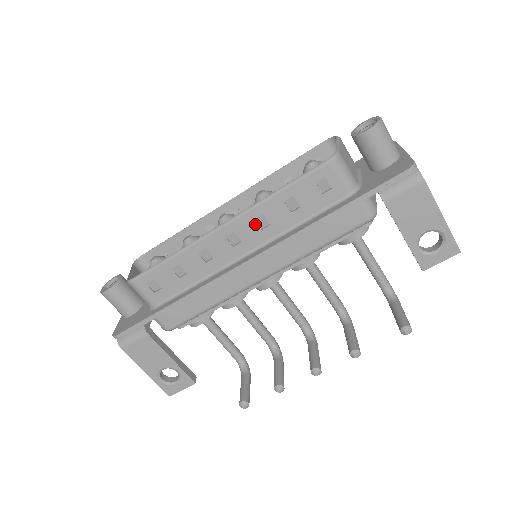
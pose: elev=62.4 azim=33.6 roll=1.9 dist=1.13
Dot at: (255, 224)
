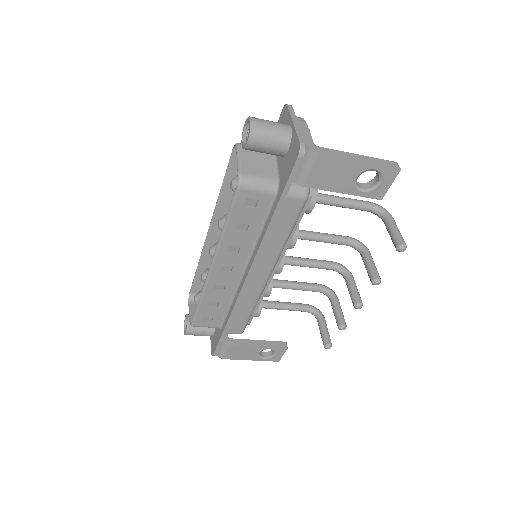
Dot at: (230, 253)
